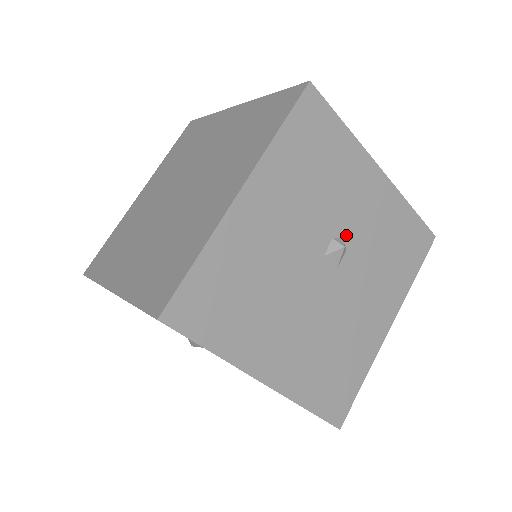
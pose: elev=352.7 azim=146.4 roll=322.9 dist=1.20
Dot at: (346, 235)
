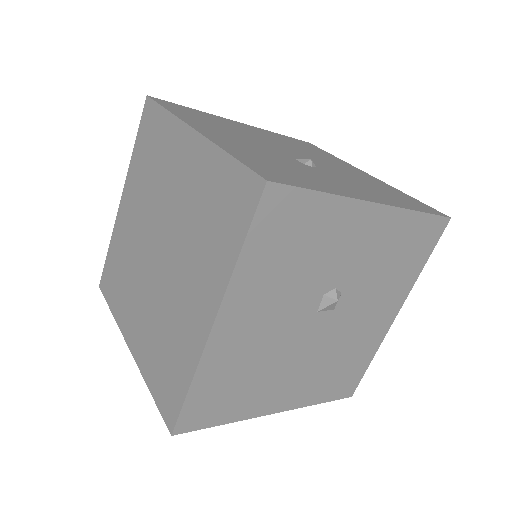
Dot at: (339, 283)
